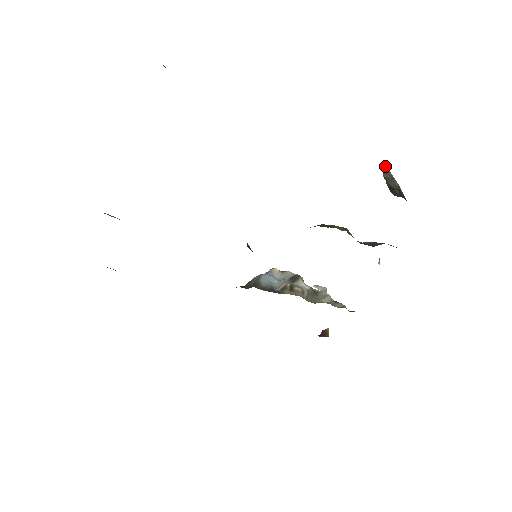
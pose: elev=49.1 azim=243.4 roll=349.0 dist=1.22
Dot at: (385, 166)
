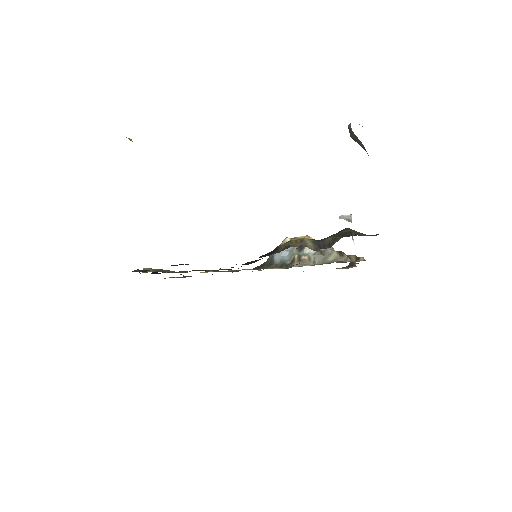
Dot at: (349, 126)
